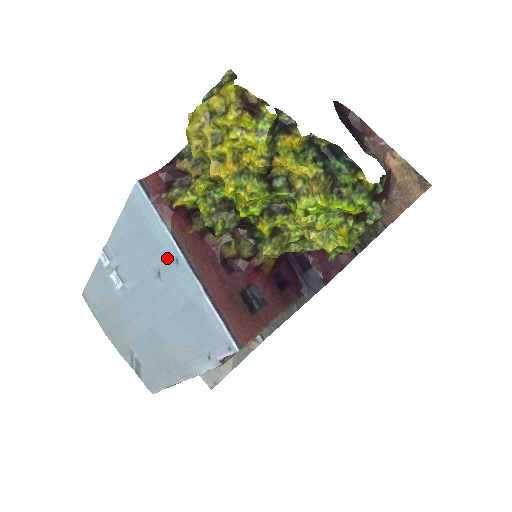
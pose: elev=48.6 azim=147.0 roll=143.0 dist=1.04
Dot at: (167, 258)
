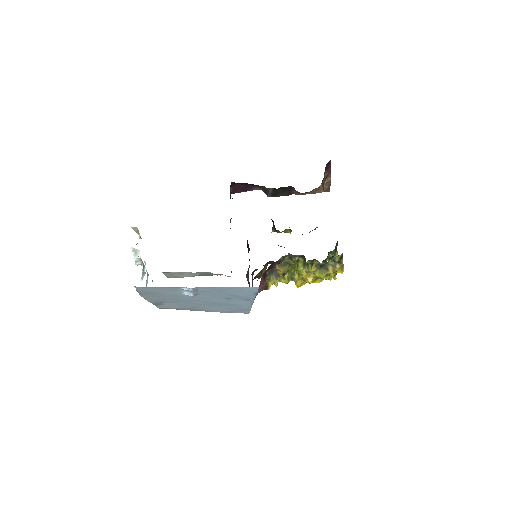
Dot at: (243, 299)
